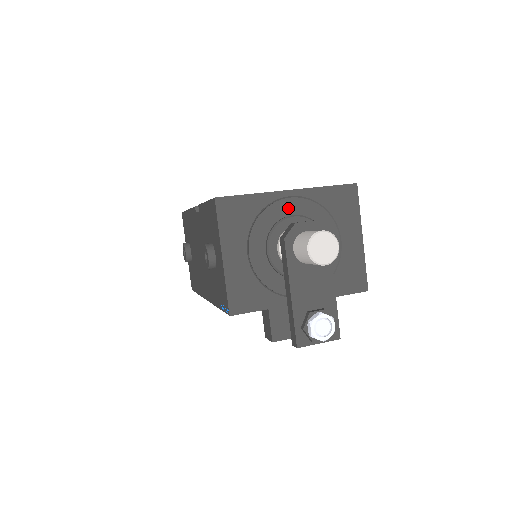
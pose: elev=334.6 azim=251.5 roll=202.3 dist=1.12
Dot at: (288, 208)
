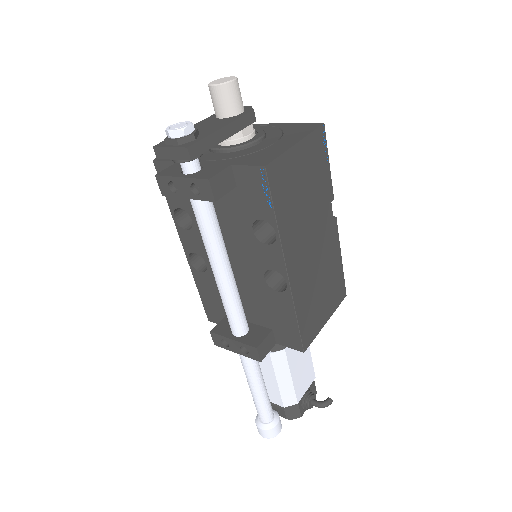
Dot at: occluded
